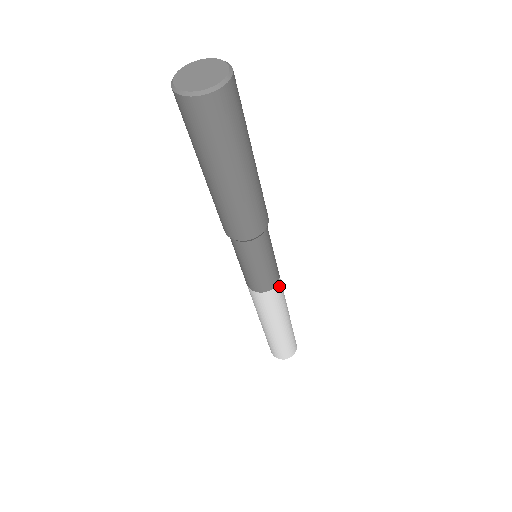
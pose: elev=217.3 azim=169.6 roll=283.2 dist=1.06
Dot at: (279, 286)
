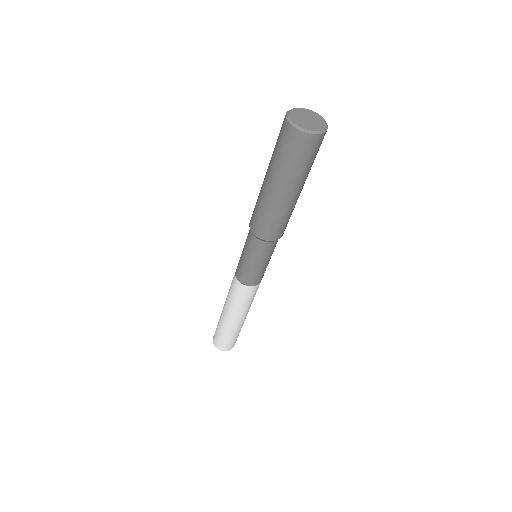
Dot at: occluded
